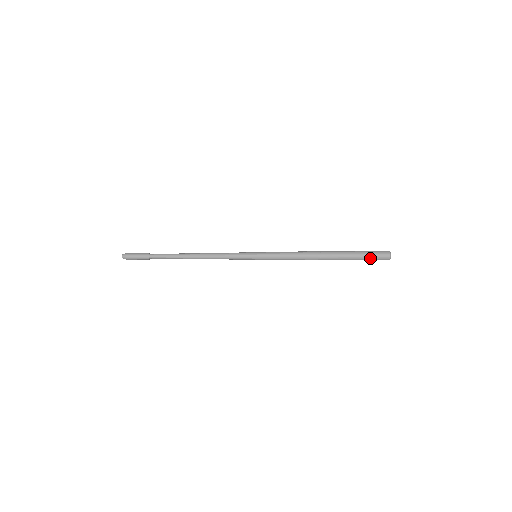
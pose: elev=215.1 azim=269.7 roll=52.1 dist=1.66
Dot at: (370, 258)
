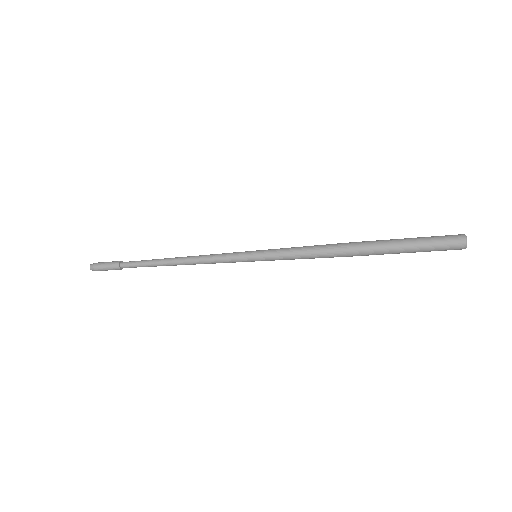
Dot at: (431, 245)
